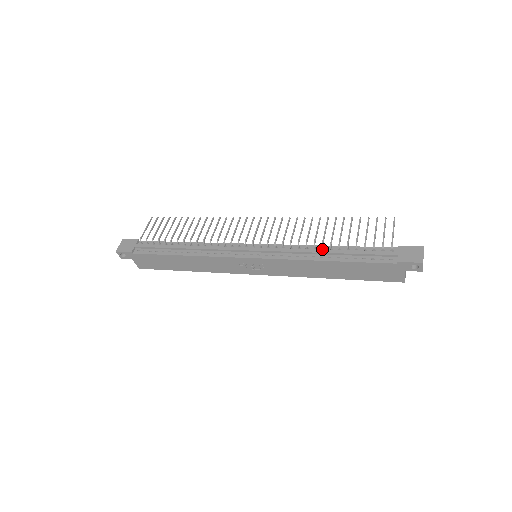
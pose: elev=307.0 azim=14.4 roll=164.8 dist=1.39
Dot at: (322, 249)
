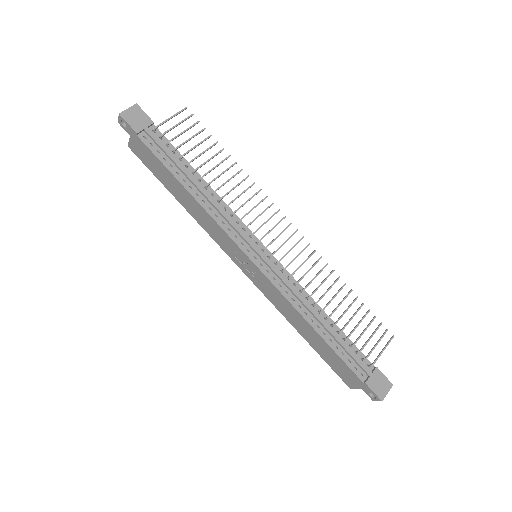
Dot at: (318, 311)
